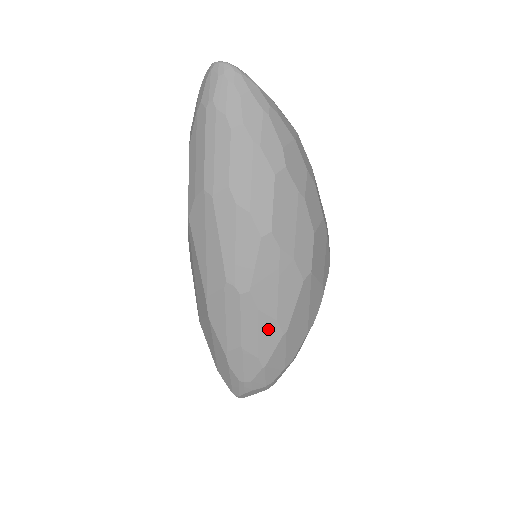
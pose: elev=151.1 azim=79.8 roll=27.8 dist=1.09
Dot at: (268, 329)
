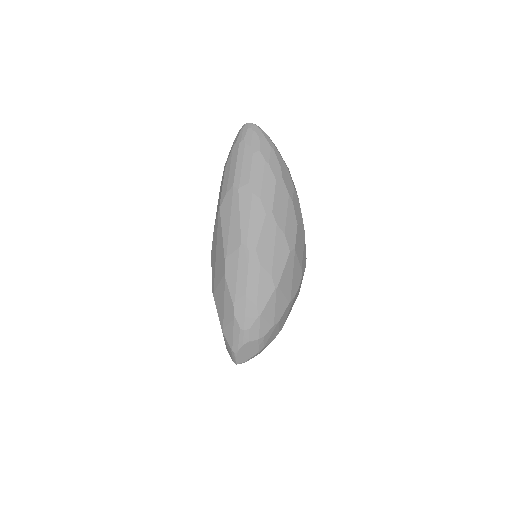
Dot at: (265, 282)
